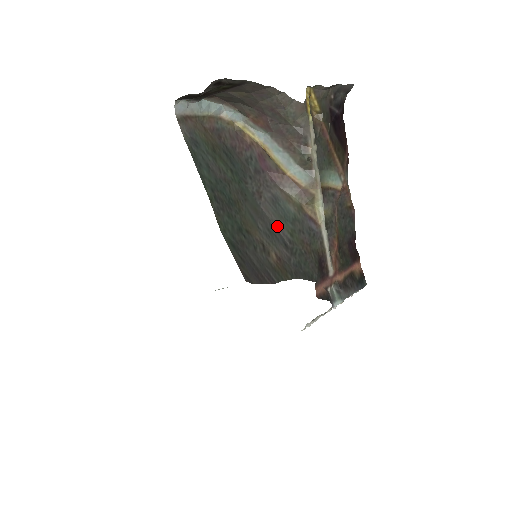
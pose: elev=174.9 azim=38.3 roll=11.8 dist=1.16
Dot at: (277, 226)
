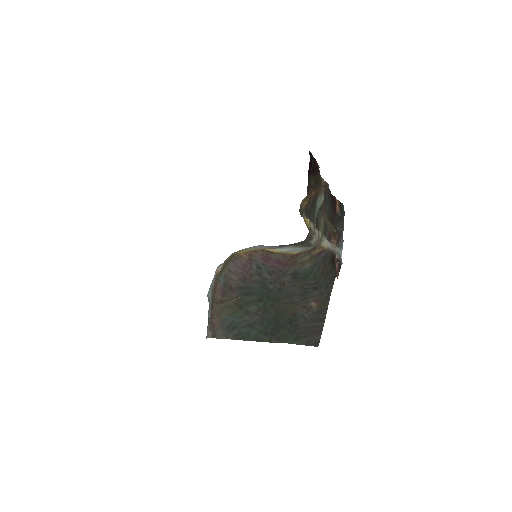
Dot at: (304, 286)
